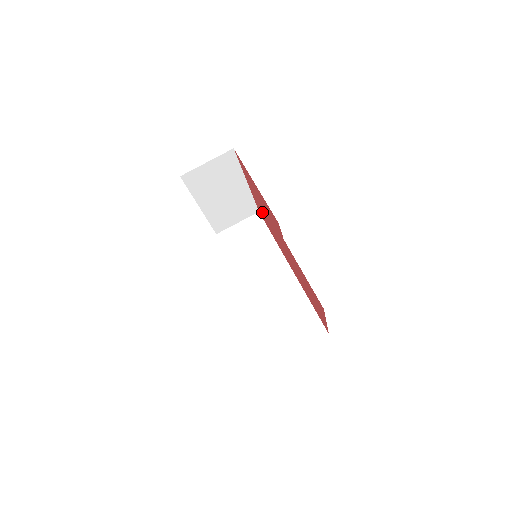
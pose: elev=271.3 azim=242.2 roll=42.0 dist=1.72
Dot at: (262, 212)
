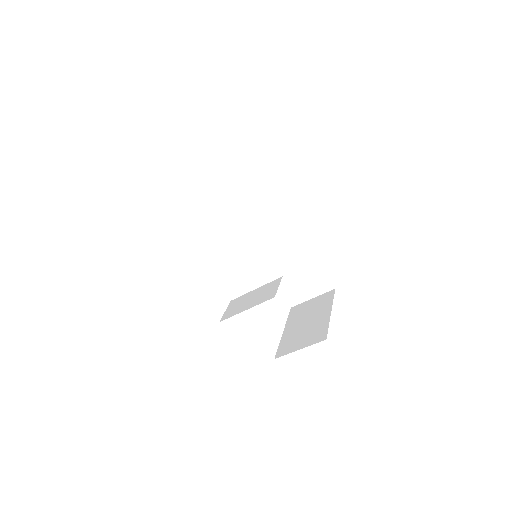
Dot at: occluded
